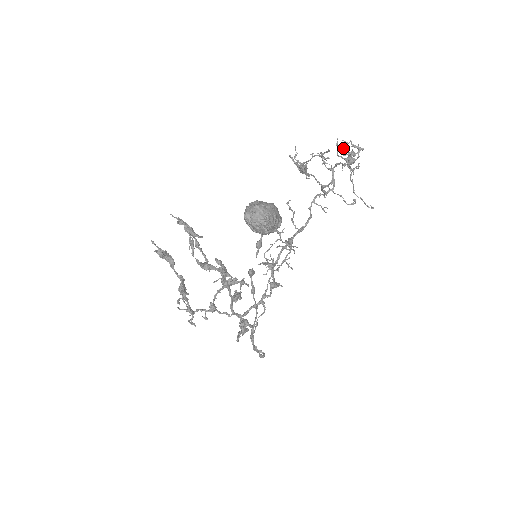
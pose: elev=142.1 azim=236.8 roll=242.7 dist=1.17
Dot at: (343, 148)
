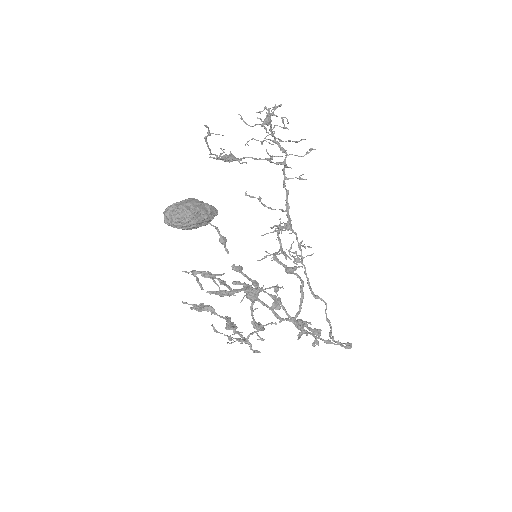
Dot at: (258, 118)
